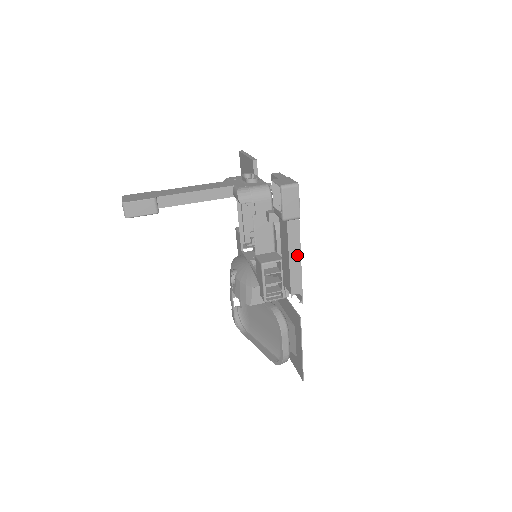
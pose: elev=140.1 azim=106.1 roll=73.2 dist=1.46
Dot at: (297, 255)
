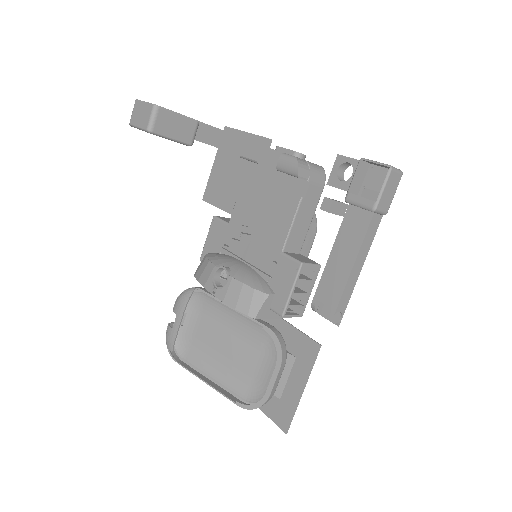
Dot at: (362, 261)
